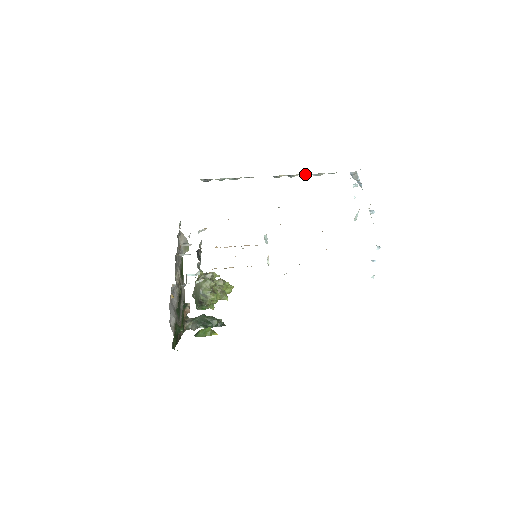
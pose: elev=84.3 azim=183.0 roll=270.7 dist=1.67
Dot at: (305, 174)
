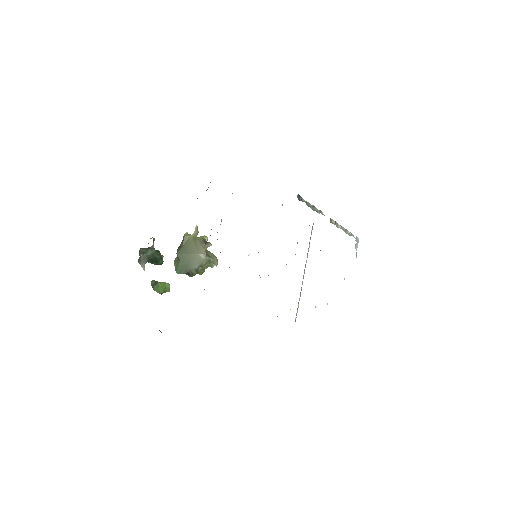
Dot at: occluded
